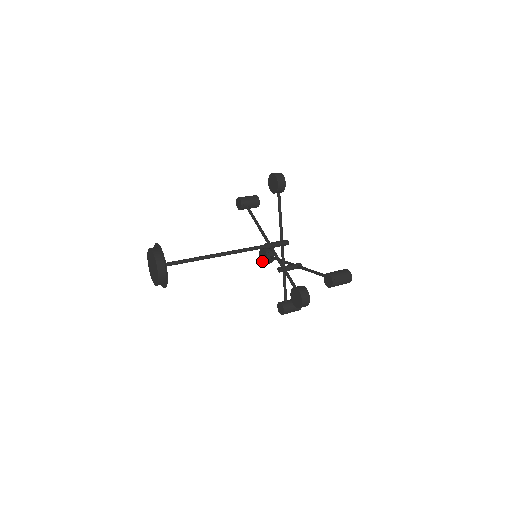
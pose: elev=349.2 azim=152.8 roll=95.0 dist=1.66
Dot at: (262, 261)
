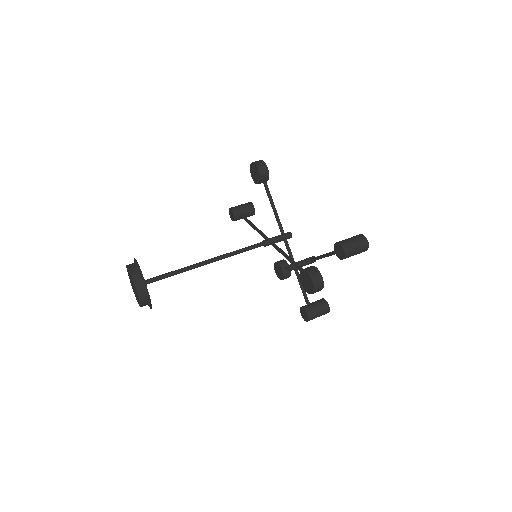
Dot at: (279, 277)
